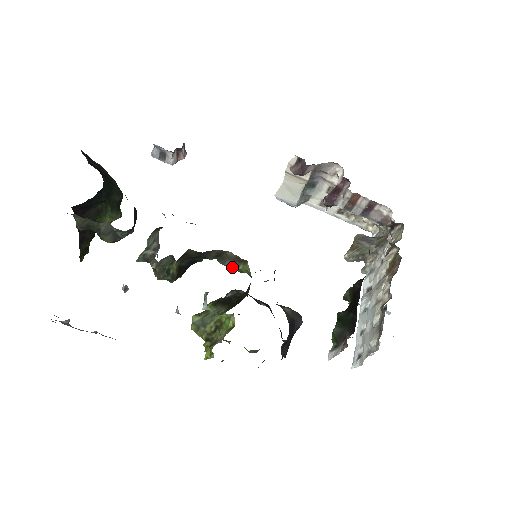
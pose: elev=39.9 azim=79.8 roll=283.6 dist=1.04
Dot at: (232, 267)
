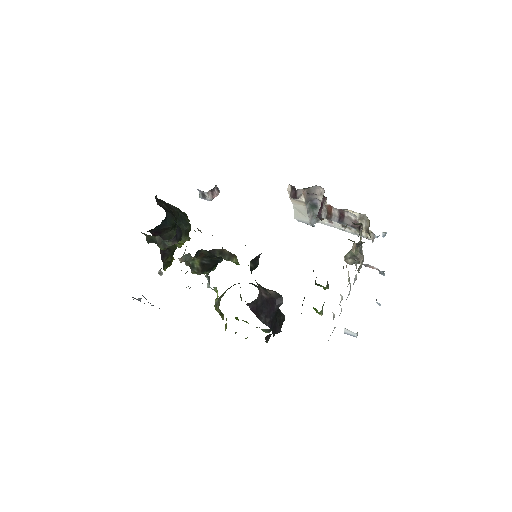
Dot at: occluded
